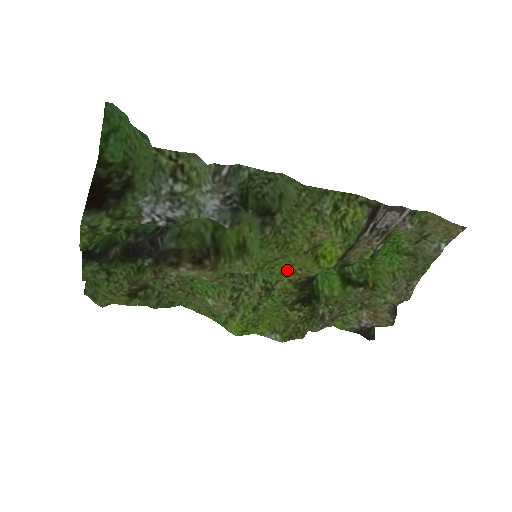
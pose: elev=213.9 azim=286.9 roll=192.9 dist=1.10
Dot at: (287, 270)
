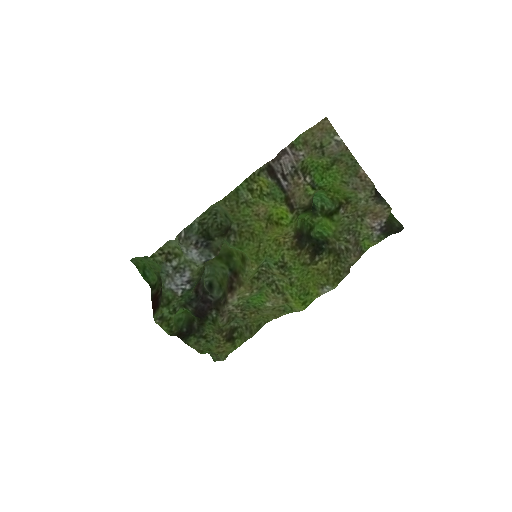
Dot at: (277, 246)
